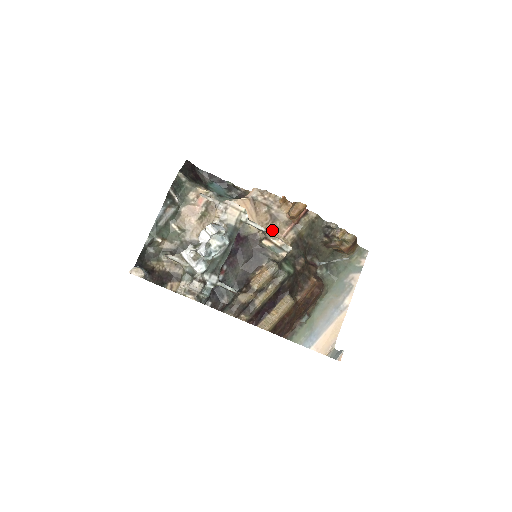
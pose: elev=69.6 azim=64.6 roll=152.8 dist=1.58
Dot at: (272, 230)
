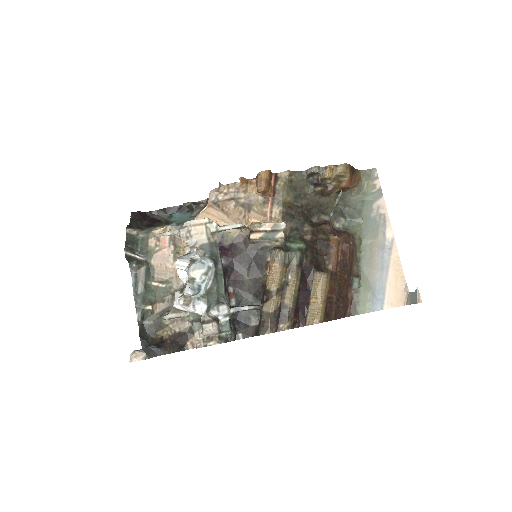
Dot at: (254, 219)
